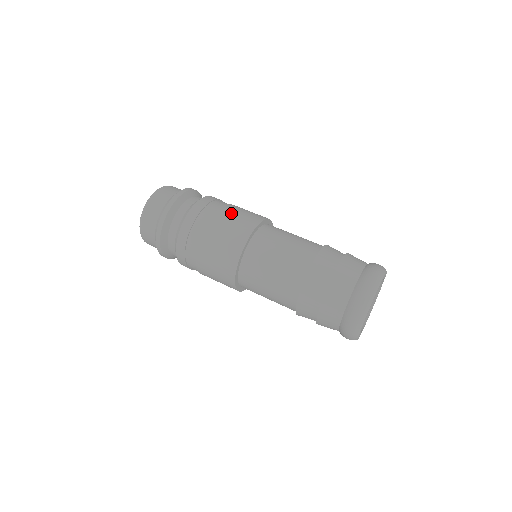
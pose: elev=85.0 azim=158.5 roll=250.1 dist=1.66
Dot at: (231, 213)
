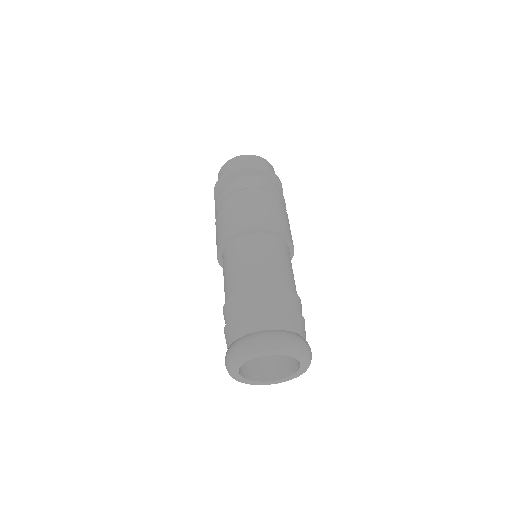
Dot at: (280, 212)
